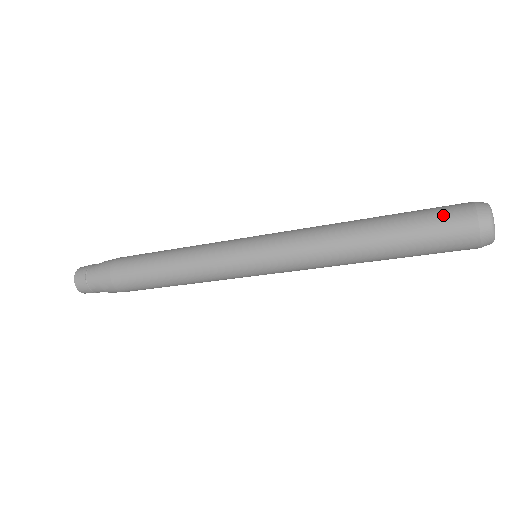
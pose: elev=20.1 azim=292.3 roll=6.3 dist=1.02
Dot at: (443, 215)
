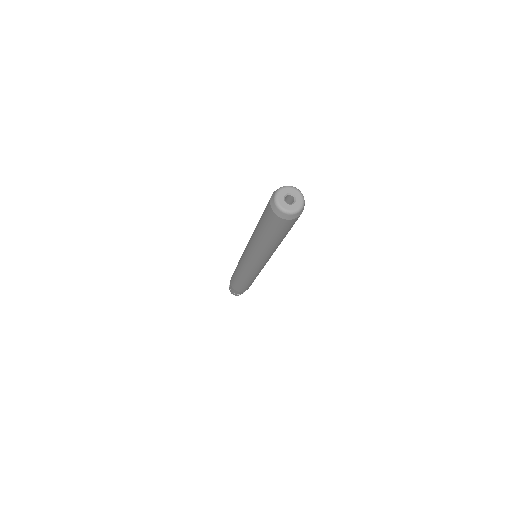
Dot at: (266, 208)
